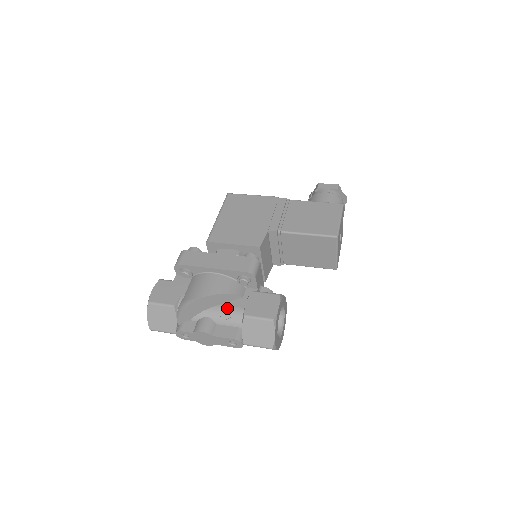
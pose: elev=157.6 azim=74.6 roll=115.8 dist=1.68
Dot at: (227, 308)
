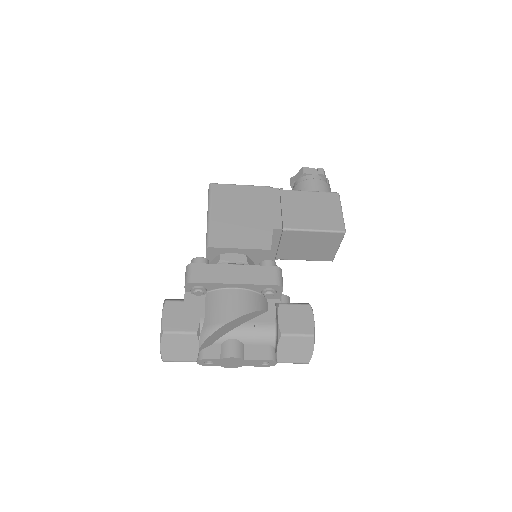
Dot at: (255, 326)
